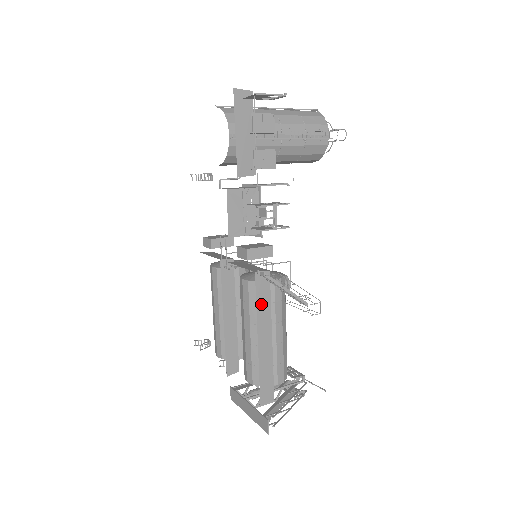
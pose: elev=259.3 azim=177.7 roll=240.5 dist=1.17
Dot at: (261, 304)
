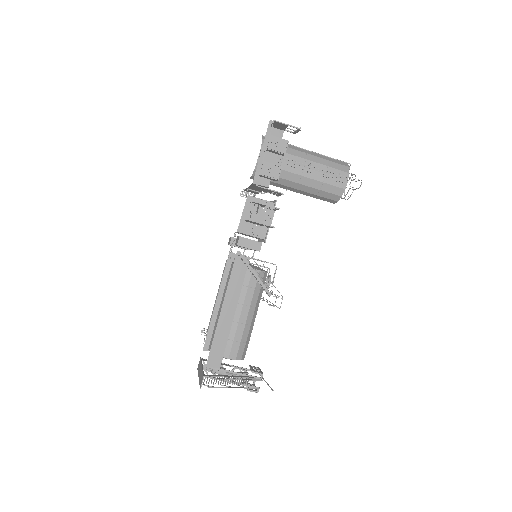
Dot at: (234, 281)
